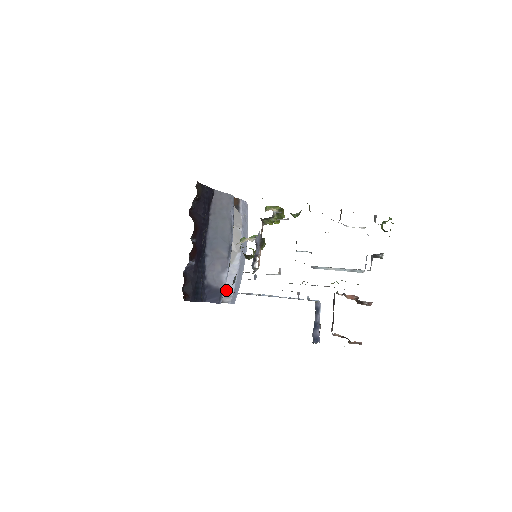
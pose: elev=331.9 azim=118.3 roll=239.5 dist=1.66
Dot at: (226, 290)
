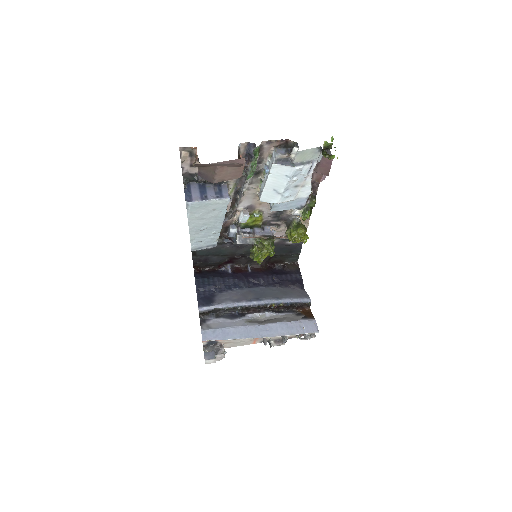
Dot at: (215, 324)
